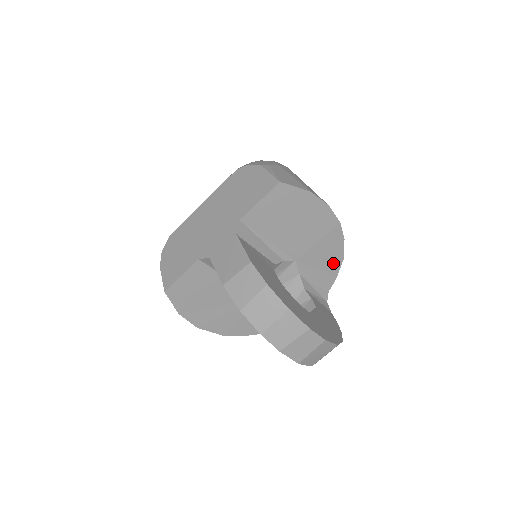
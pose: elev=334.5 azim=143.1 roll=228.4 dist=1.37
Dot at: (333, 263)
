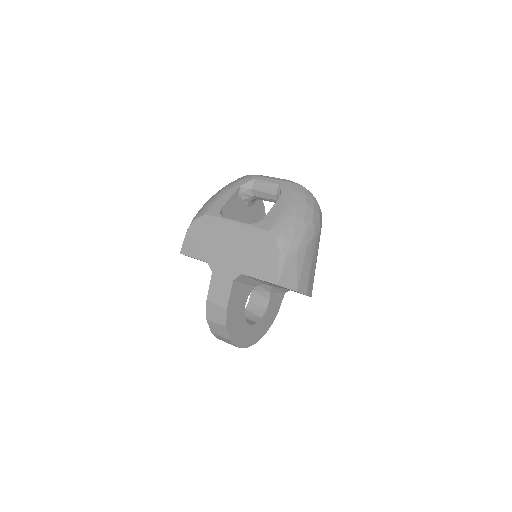
Dot at: occluded
